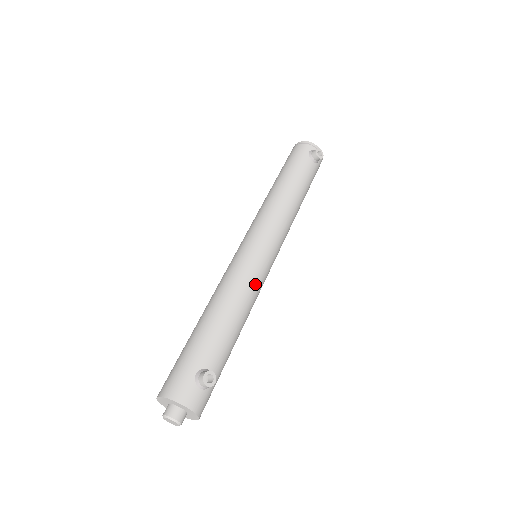
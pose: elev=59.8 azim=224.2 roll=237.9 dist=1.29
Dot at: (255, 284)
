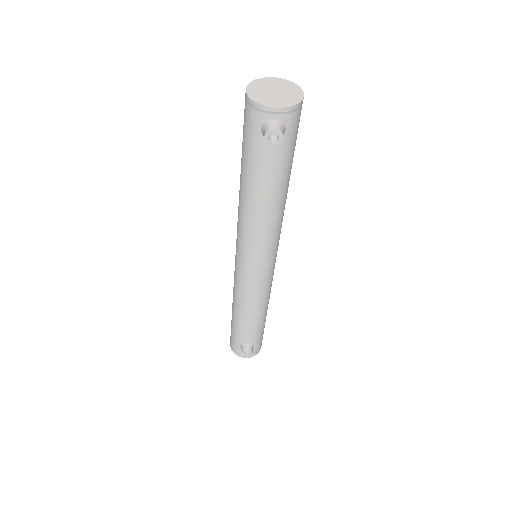
Dot at: (257, 296)
